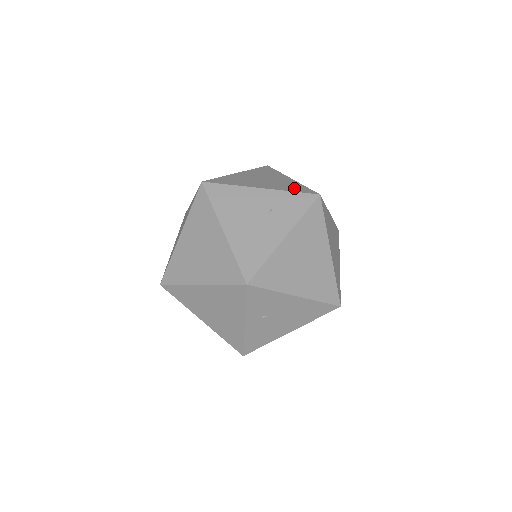
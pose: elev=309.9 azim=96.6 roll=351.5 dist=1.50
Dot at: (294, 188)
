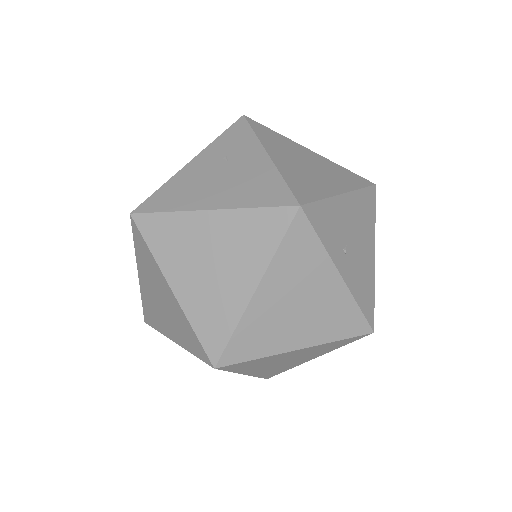
Dot at: occluded
